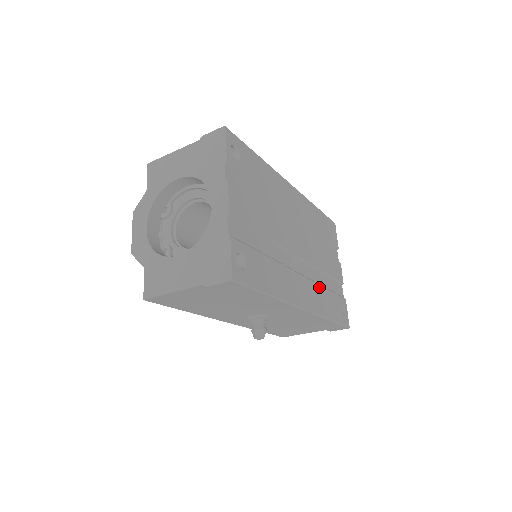
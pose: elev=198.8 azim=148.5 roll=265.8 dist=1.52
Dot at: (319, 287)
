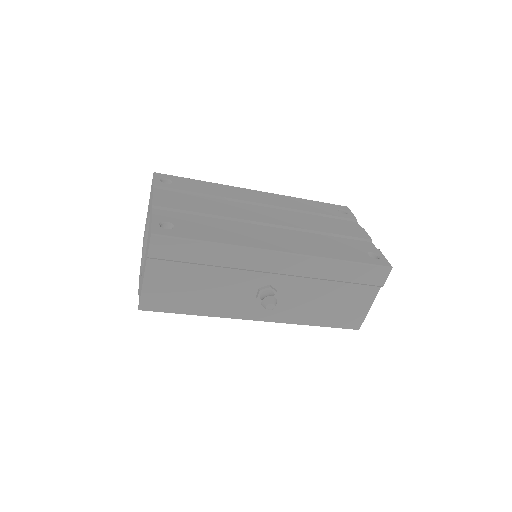
Dot at: (314, 241)
